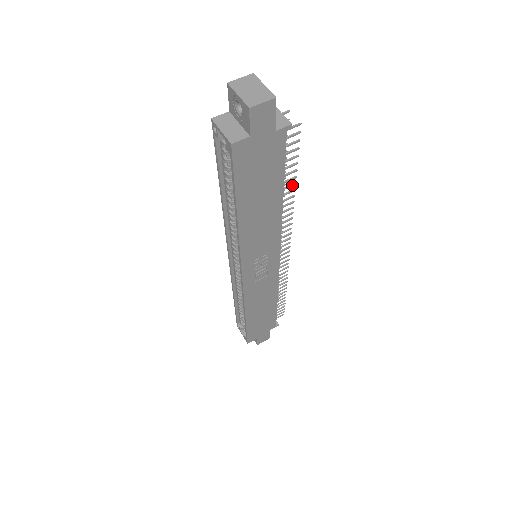
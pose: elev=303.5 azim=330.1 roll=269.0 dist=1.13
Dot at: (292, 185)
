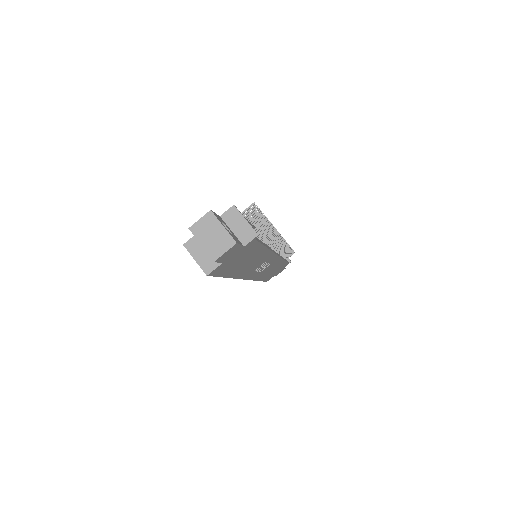
Dot at: (273, 233)
